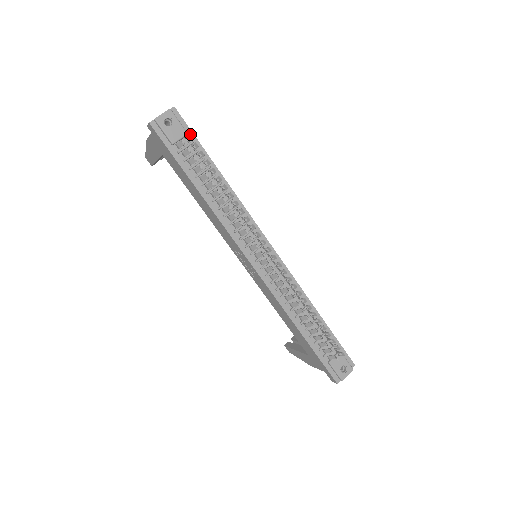
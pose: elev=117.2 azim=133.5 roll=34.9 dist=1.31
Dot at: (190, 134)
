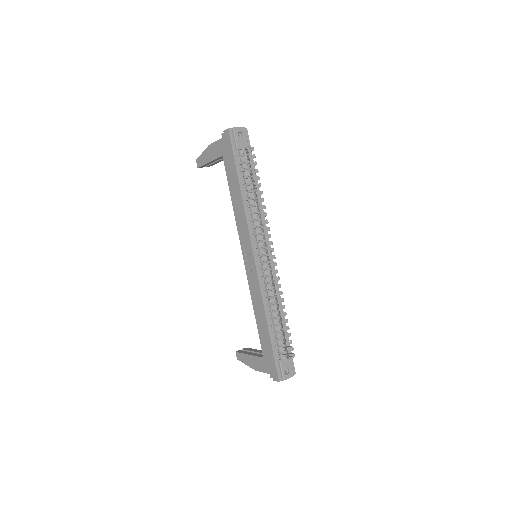
Dot at: (253, 147)
